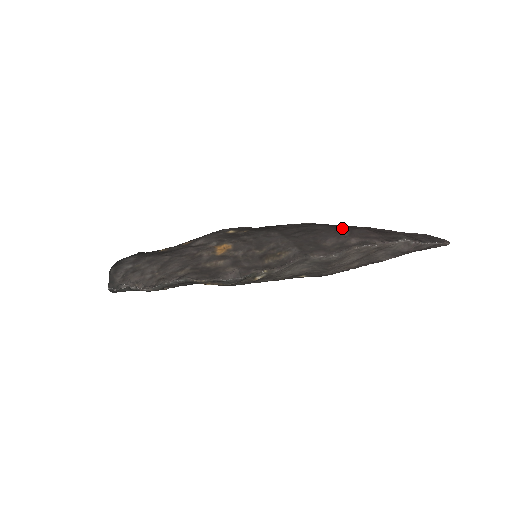
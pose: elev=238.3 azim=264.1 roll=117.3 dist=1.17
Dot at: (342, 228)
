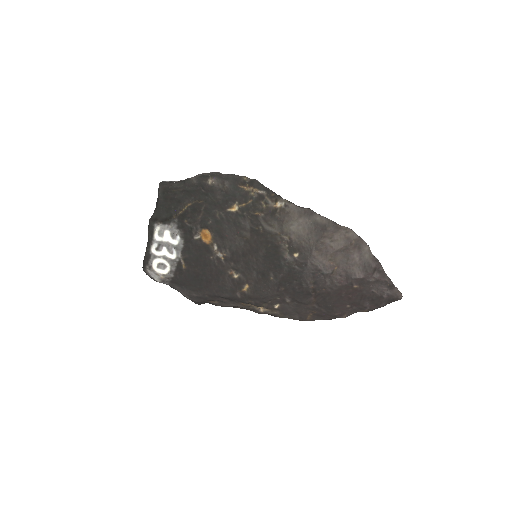
Dot at: occluded
